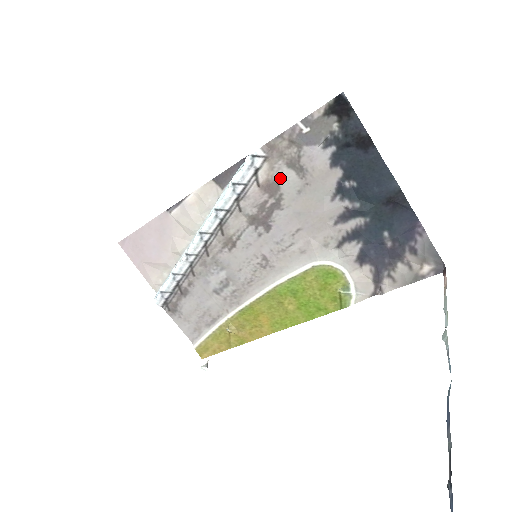
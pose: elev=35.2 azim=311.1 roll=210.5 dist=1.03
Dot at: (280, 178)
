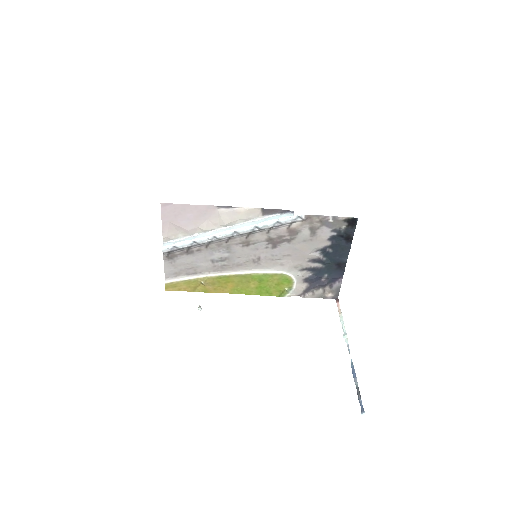
Dot at: (301, 231)
